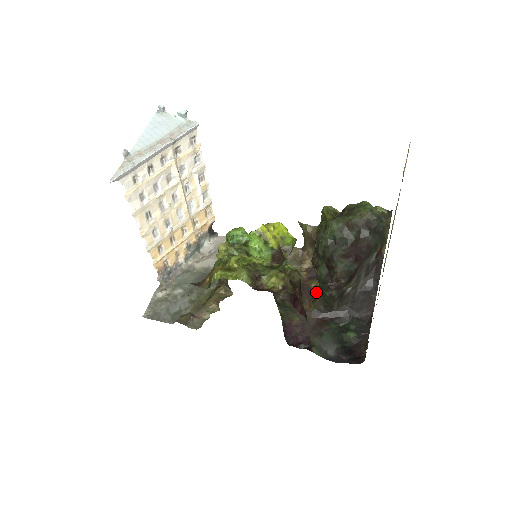
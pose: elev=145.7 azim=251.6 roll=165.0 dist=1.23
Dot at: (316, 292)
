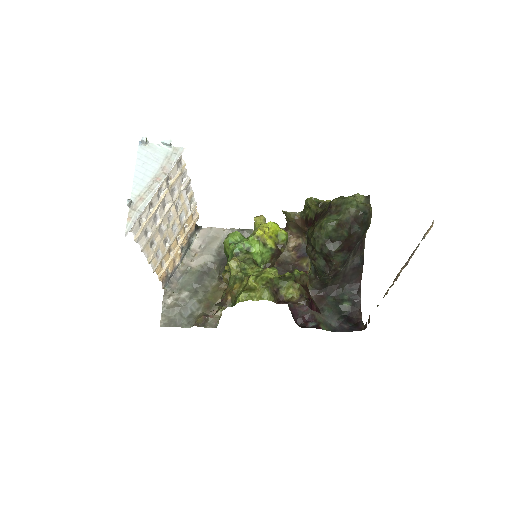
Dot at: (310, 272)
